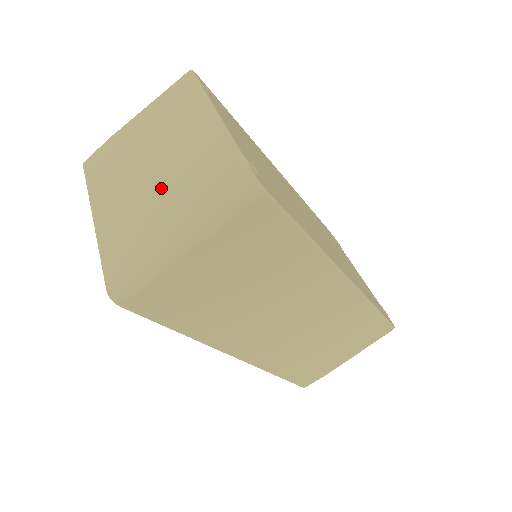
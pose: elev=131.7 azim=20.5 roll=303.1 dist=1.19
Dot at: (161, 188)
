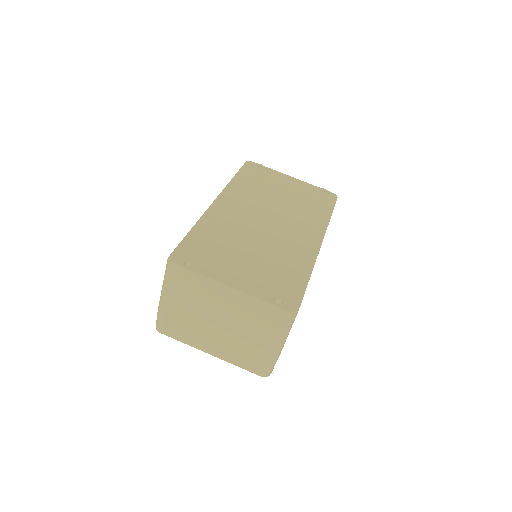
Dot at: (238, 332)
